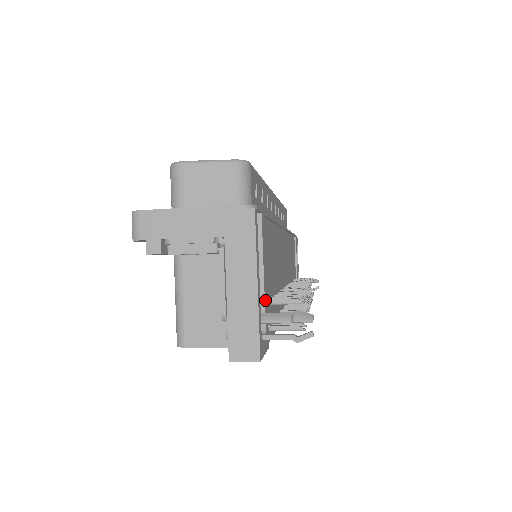
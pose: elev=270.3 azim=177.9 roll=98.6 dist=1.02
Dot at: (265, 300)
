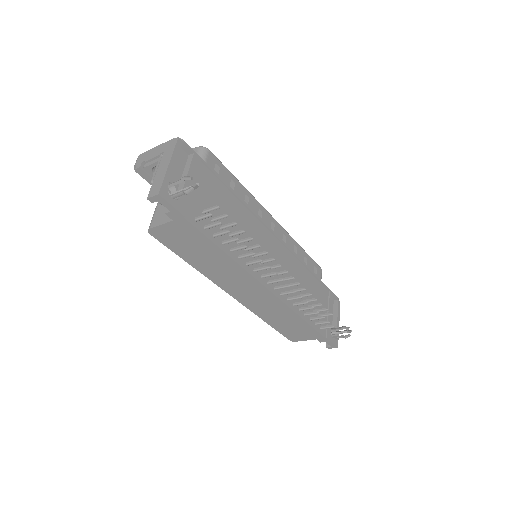
Dot at: occluded
